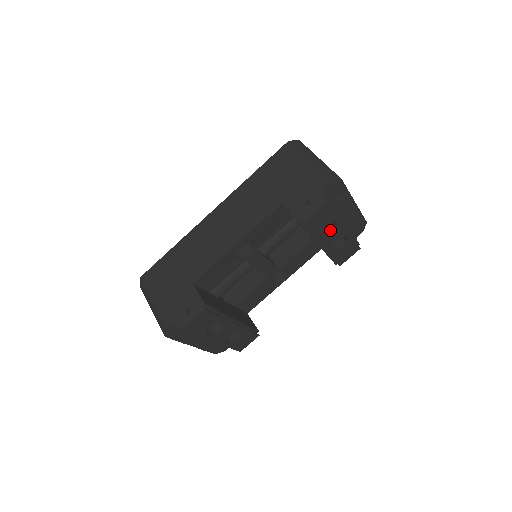
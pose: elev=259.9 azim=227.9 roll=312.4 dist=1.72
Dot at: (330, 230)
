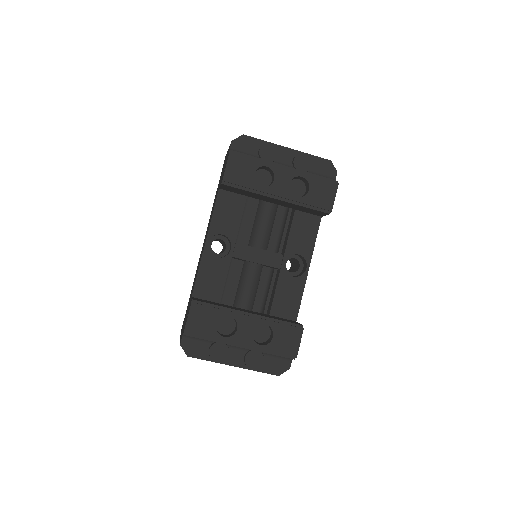
Dot at: (273, 179)
